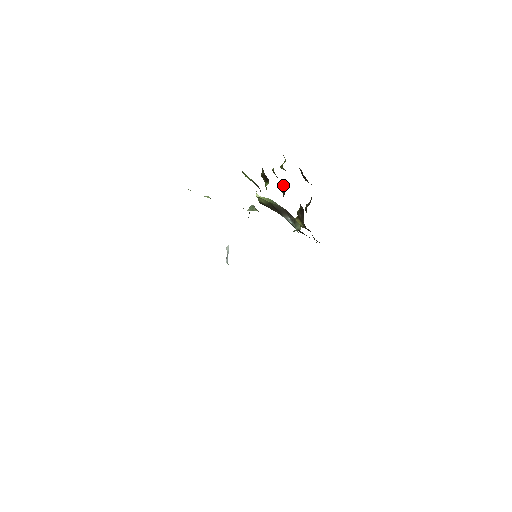
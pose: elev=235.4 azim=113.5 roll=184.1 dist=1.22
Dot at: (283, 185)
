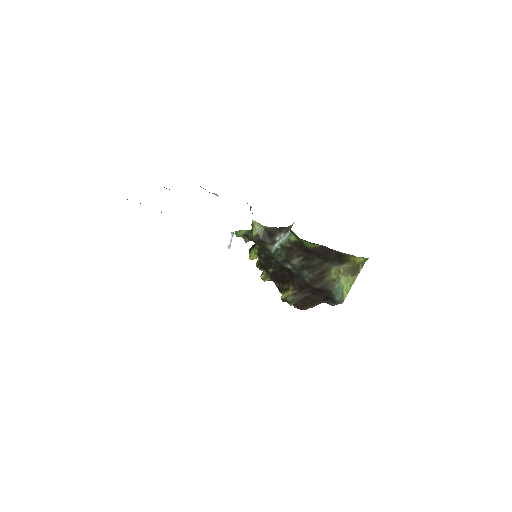
Dot at: (267, 270)
